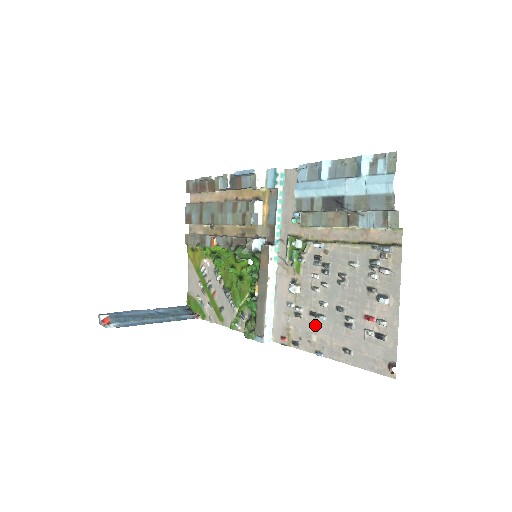
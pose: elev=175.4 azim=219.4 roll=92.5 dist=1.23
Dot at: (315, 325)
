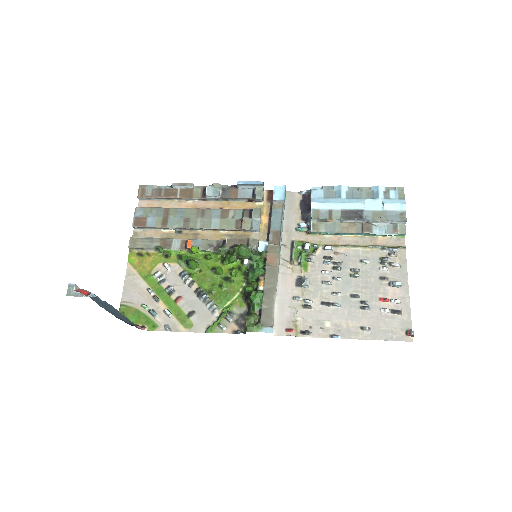
Dot at: (328, 313)
